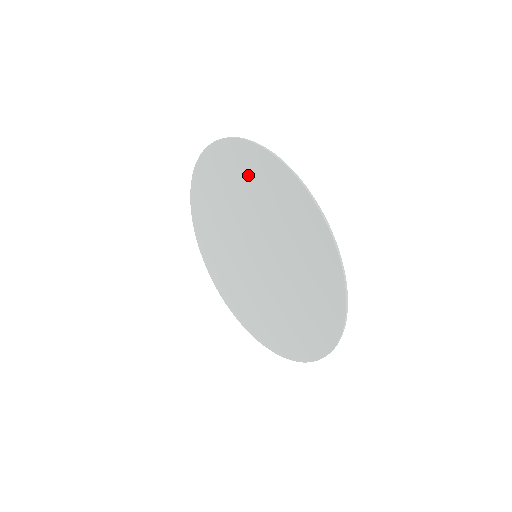
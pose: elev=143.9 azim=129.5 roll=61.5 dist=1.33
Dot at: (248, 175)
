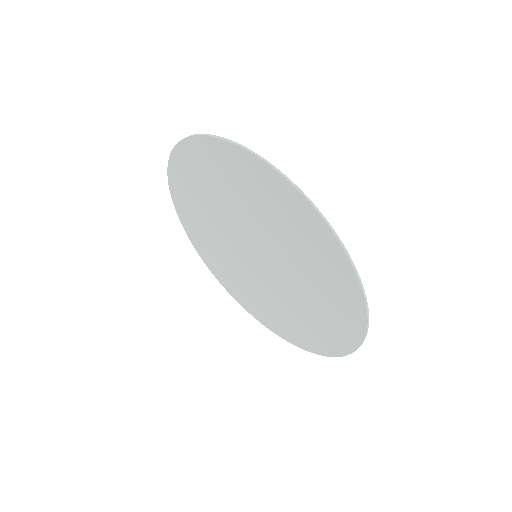
Dot at: (303, 236)
